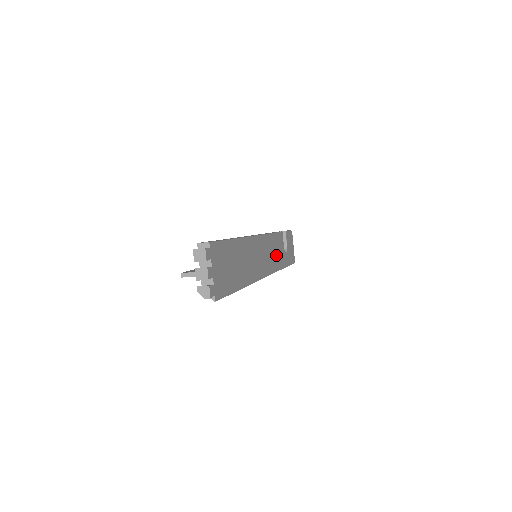
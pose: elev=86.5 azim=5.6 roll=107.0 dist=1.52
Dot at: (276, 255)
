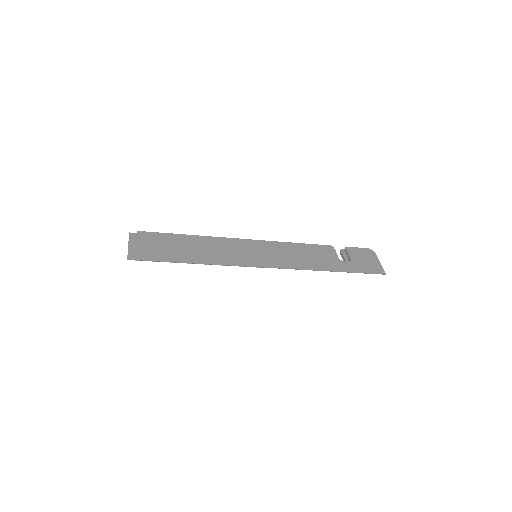
Dot at: (307, 258)
